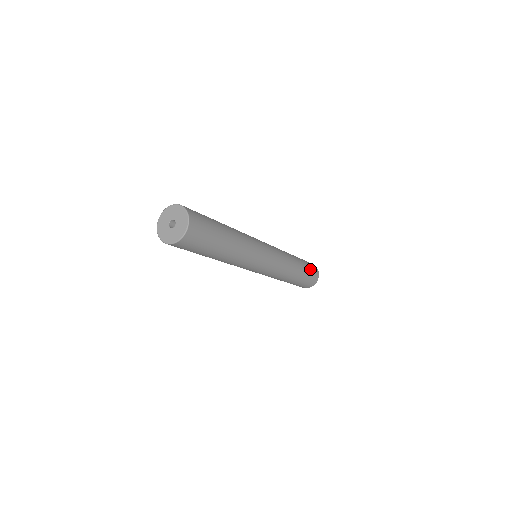
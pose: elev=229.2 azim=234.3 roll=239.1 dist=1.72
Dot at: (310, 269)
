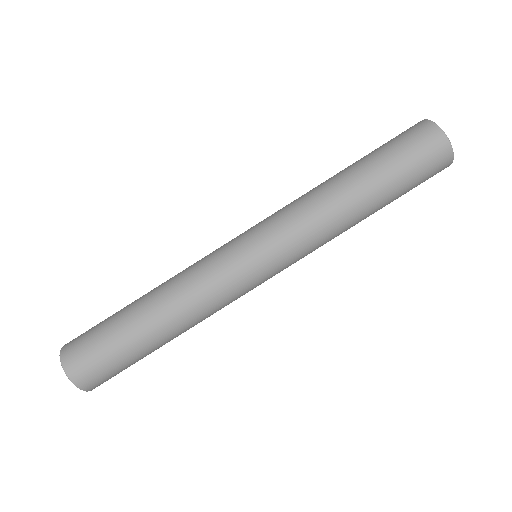
Dot at: (409, 165)
